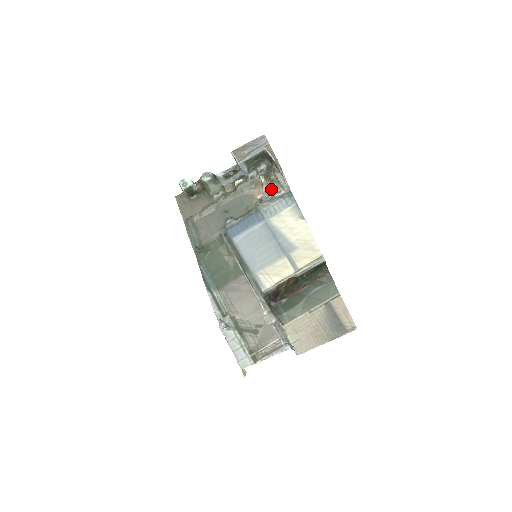
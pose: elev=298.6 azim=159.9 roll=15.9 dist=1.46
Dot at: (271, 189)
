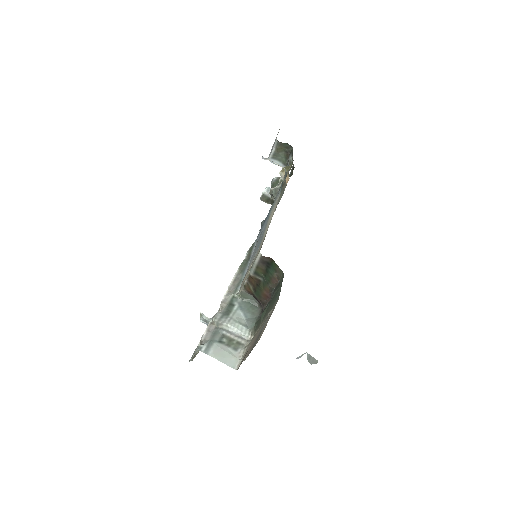
Dot at: (287, 180)
